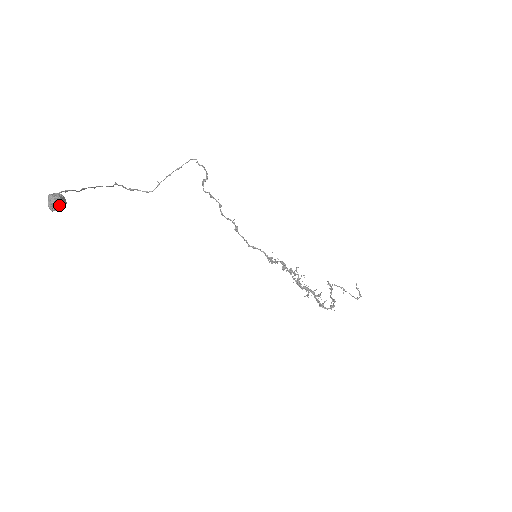
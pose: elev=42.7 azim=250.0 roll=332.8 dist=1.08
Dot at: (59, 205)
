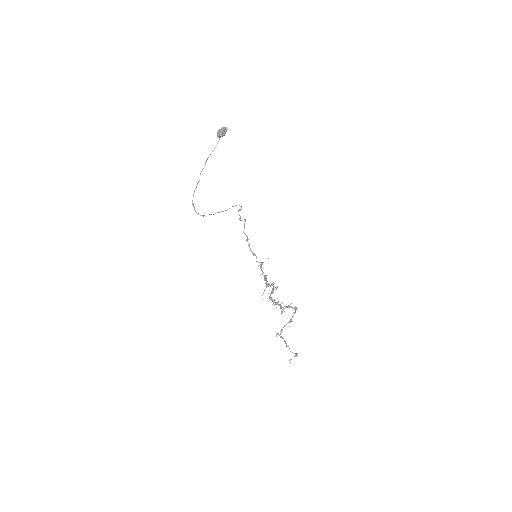
Dot at: (225, 131)
